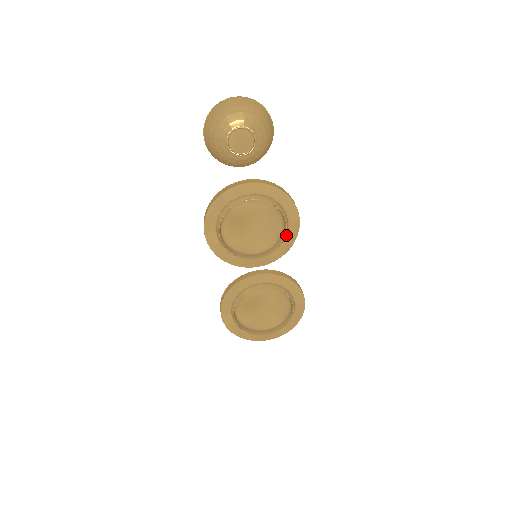
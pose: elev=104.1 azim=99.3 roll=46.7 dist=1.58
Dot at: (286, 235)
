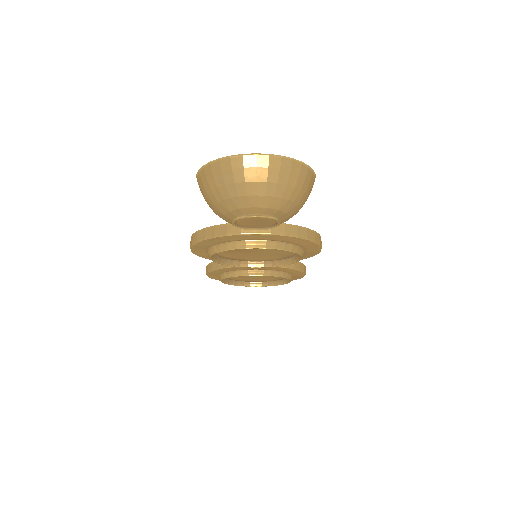
Dot at: occluded
